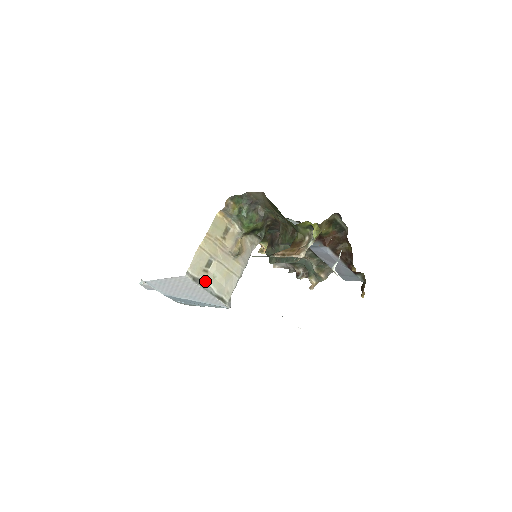
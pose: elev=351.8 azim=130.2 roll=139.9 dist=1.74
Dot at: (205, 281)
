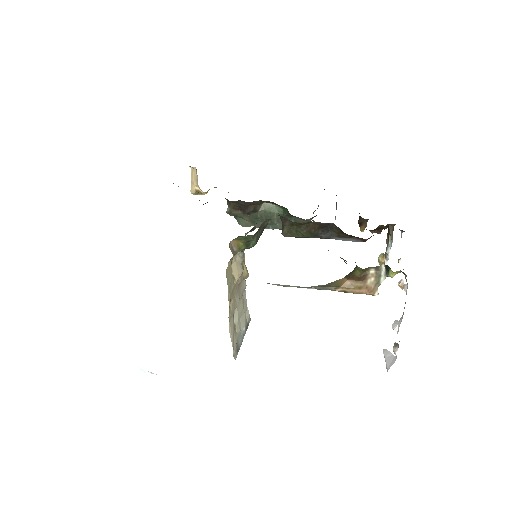
Dot at: (238, 335)
